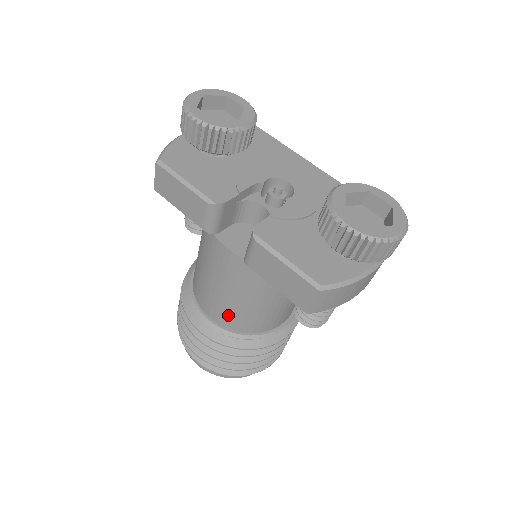
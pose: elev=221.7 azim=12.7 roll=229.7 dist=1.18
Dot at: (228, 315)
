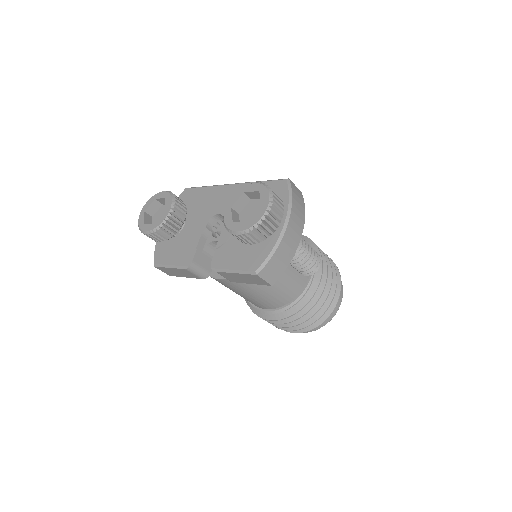
Dot at: (268, 303)
